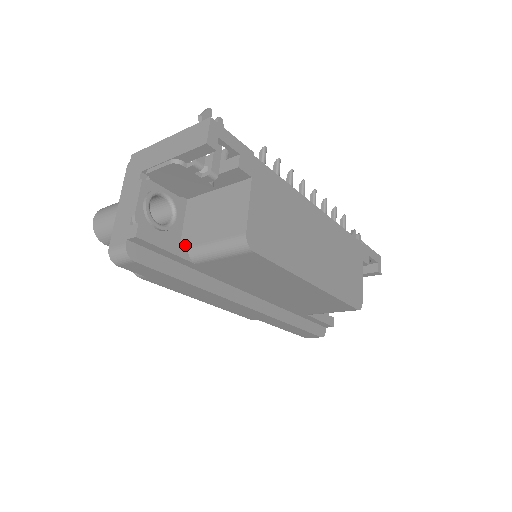
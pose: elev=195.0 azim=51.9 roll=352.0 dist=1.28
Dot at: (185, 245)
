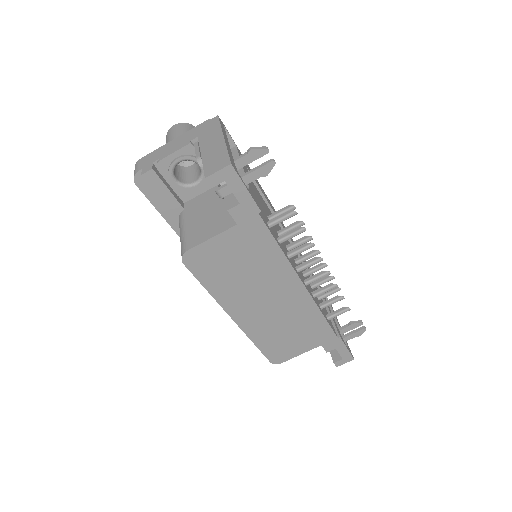
Dot at: (183, 207)
